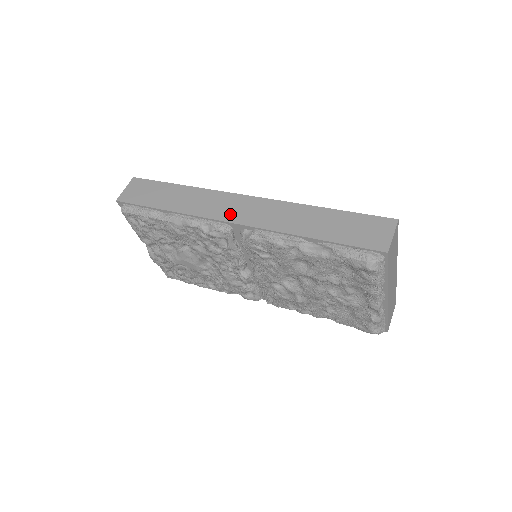
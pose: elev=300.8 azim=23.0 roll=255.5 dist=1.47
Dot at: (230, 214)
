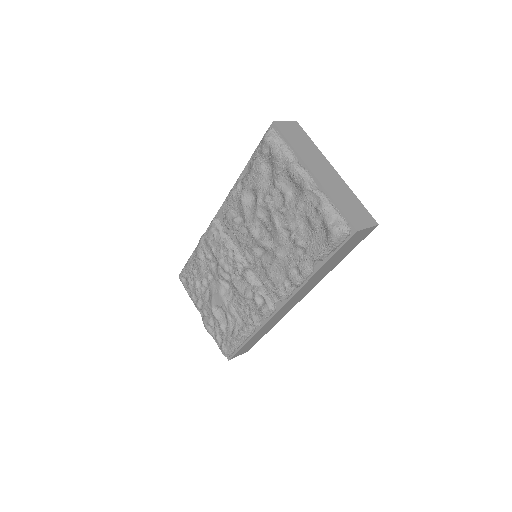
Dot at: occluded
